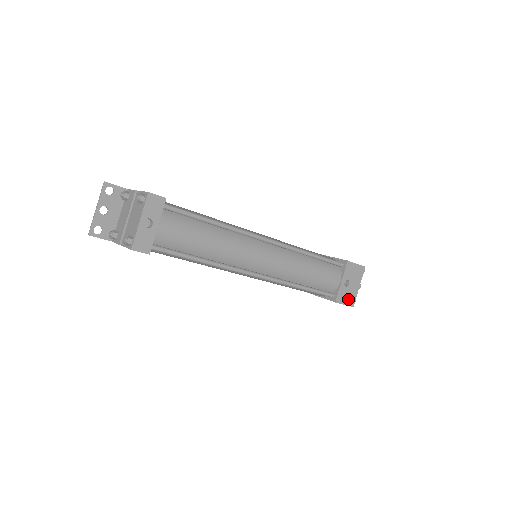
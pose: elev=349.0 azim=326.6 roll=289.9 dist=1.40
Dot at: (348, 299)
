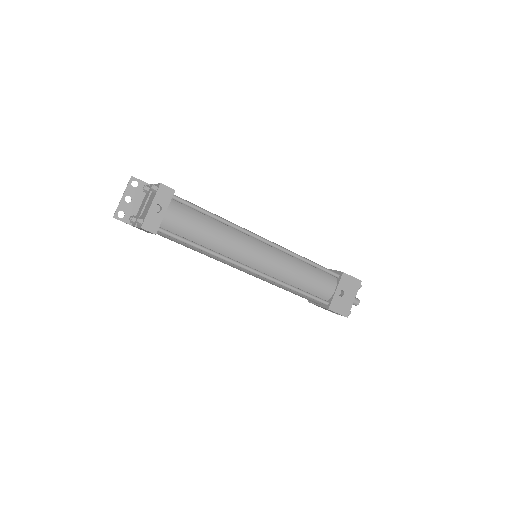
Dot at: (342, 309)
